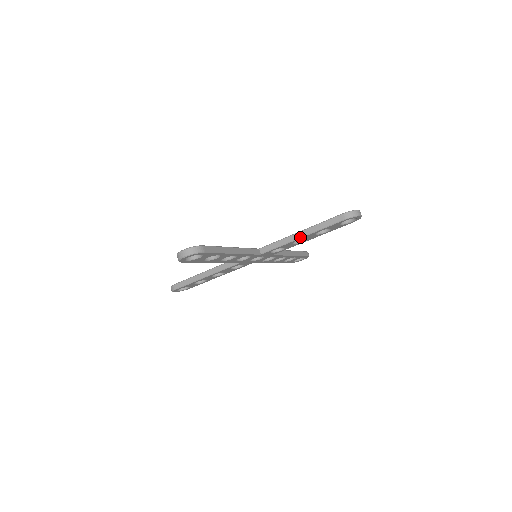
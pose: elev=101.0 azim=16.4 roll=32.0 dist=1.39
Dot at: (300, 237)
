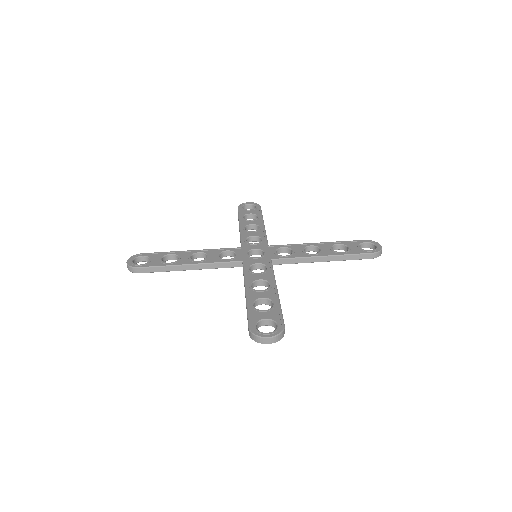
Dot at: (322, 261)
